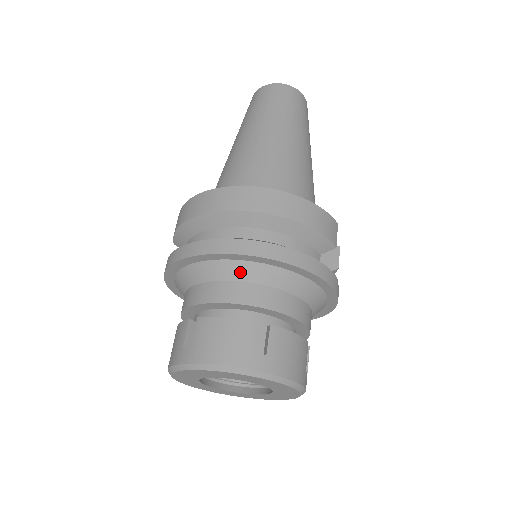
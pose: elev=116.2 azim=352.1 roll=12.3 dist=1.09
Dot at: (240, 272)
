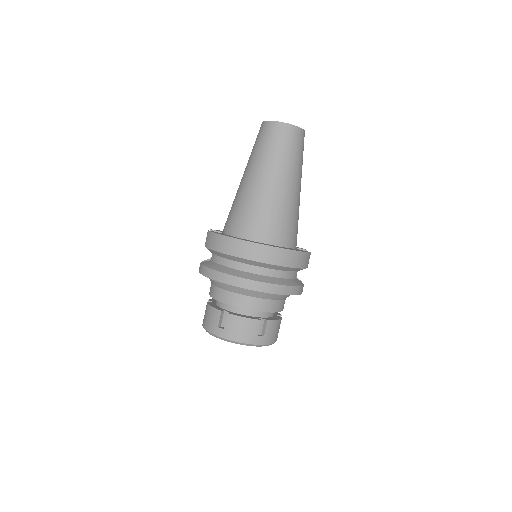
Dot at: (255, 294)
